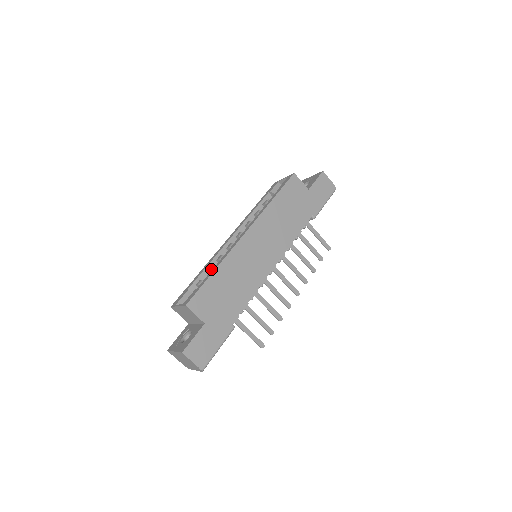
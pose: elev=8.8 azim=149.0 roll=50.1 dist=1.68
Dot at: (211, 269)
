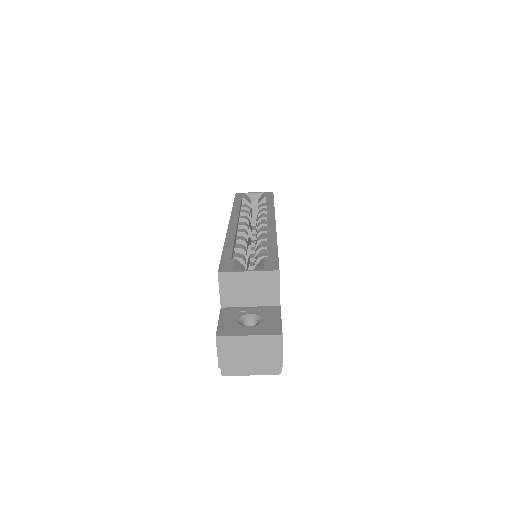
Dot at: (243, 246)
